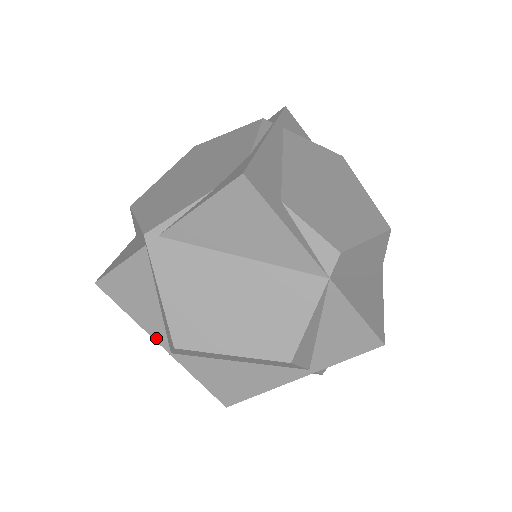
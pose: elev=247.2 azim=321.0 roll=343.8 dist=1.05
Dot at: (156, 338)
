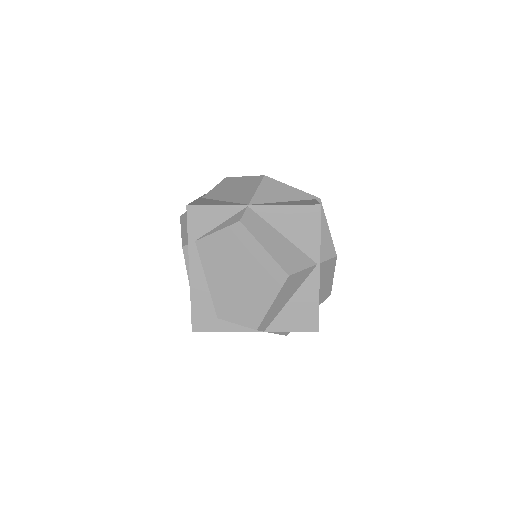
Dot at: occluded
